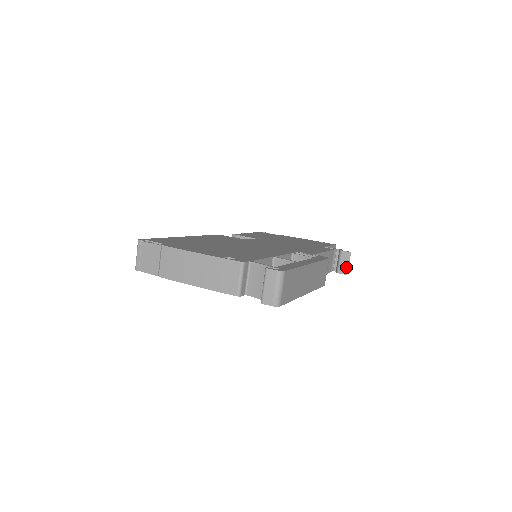
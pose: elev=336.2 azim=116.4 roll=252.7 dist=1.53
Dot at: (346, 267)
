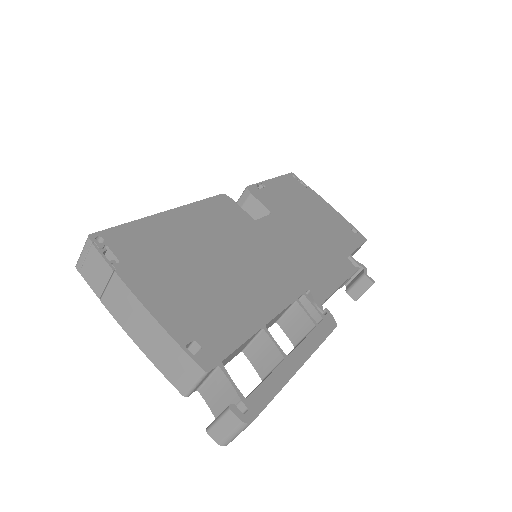
Dot at: (359, 294)
